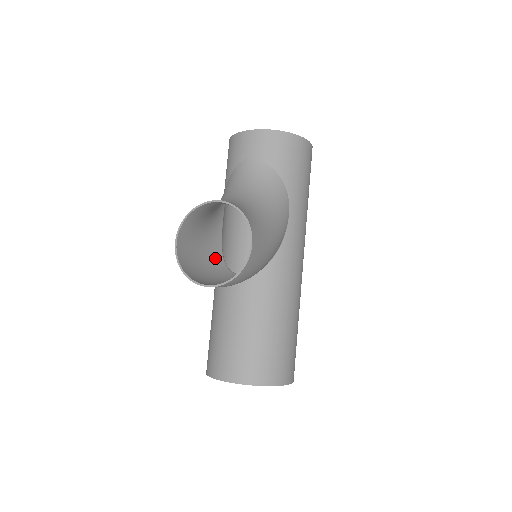
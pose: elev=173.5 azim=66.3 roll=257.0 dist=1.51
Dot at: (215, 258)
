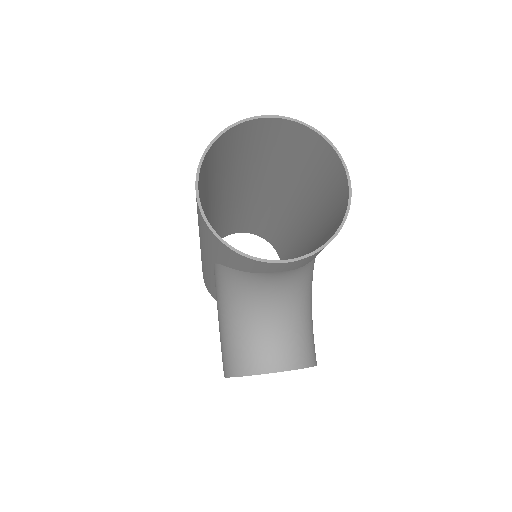
Dot at: occluded
